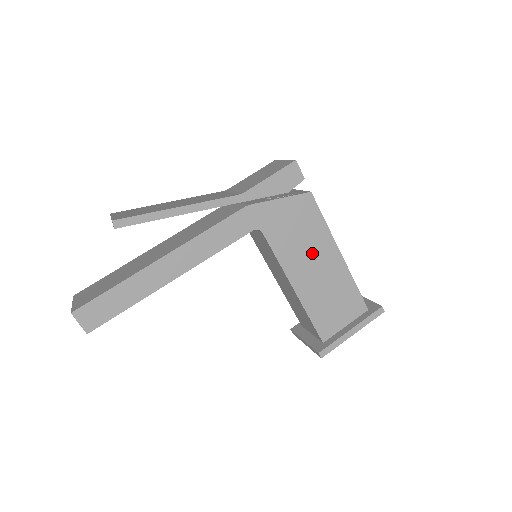
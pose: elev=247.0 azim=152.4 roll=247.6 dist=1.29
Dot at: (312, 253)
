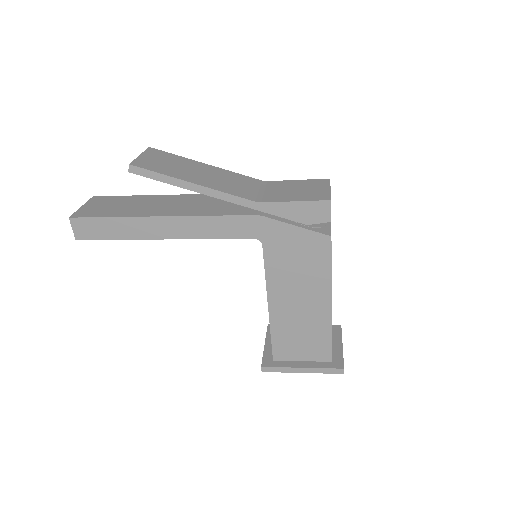
Dot at: (302, 288)
